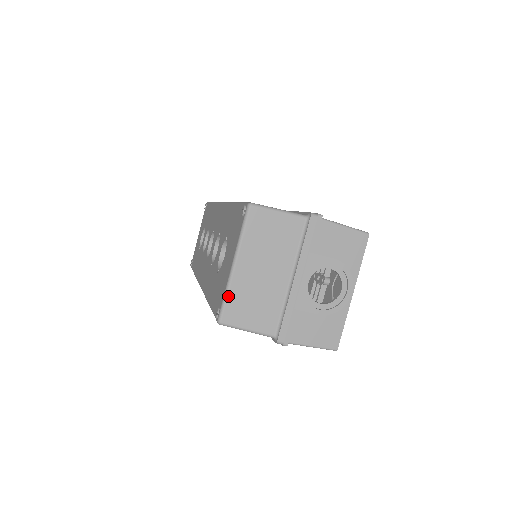
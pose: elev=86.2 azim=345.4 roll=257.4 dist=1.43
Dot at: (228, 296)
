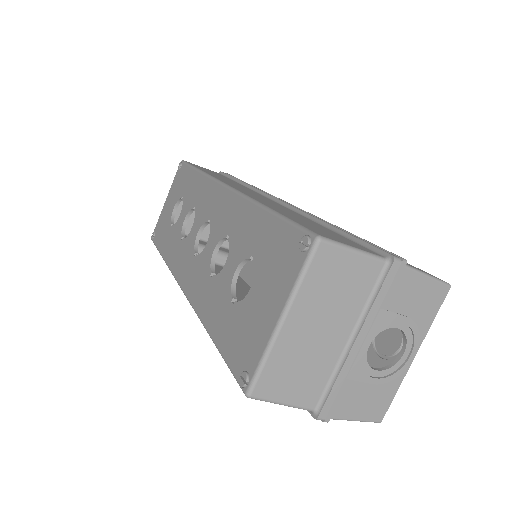
Dot at: (266, 362)
